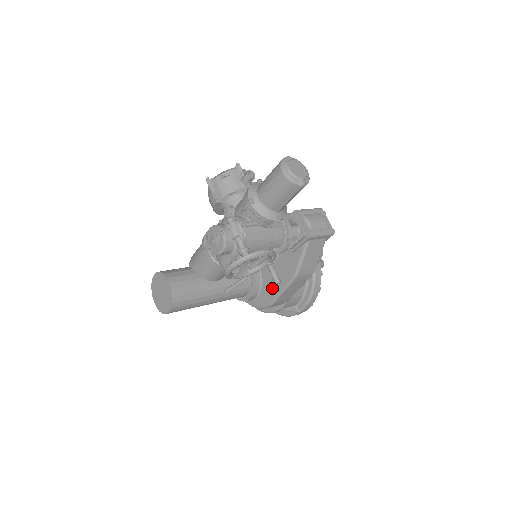
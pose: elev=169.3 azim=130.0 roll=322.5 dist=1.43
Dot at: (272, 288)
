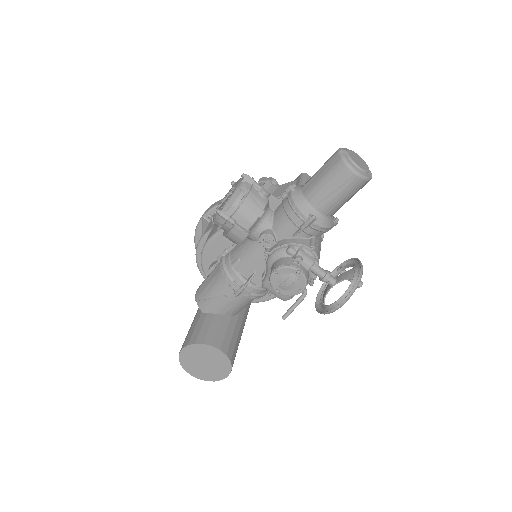
Dot at: occluded
